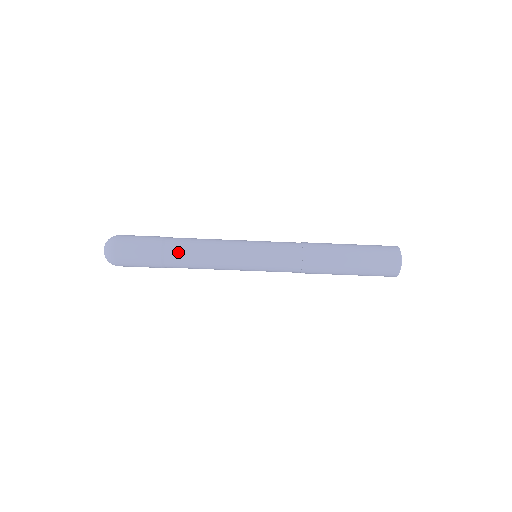
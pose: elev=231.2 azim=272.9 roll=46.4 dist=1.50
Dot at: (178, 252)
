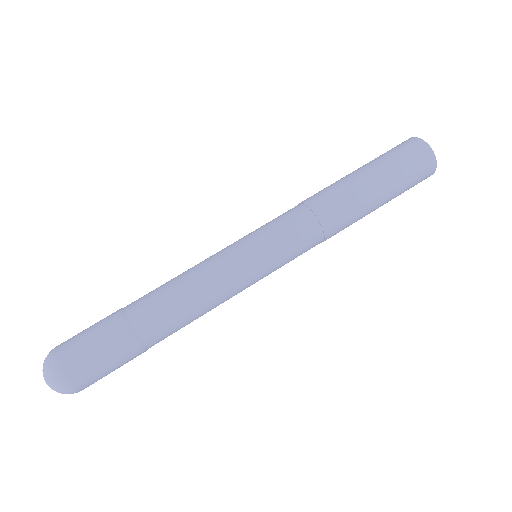
Dot at: occluded
